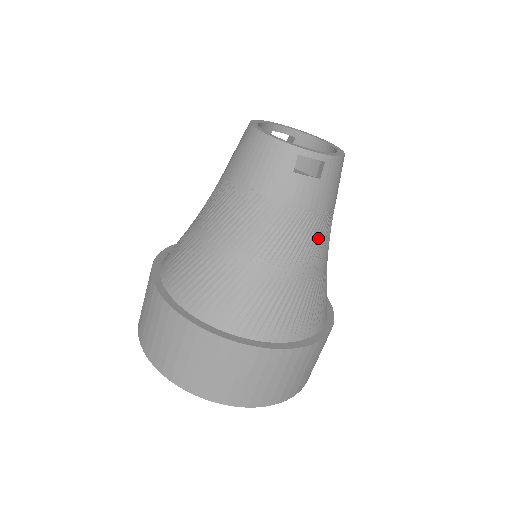
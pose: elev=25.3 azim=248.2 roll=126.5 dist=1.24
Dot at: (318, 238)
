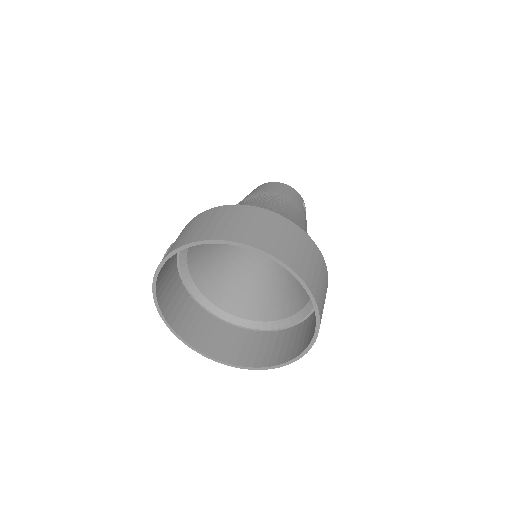
Dot at: occluded
